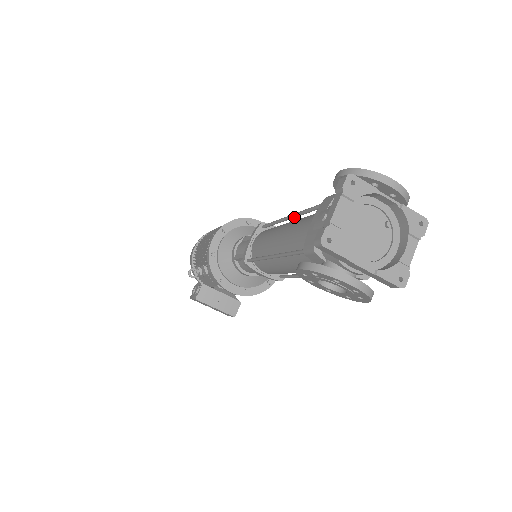
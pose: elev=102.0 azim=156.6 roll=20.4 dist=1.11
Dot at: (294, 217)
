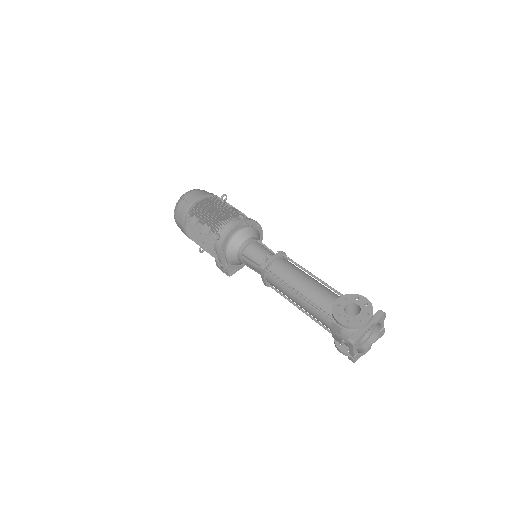
Dot at: (302, 297)
